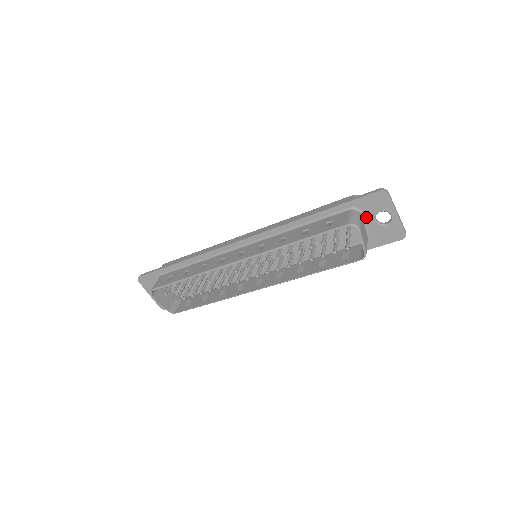
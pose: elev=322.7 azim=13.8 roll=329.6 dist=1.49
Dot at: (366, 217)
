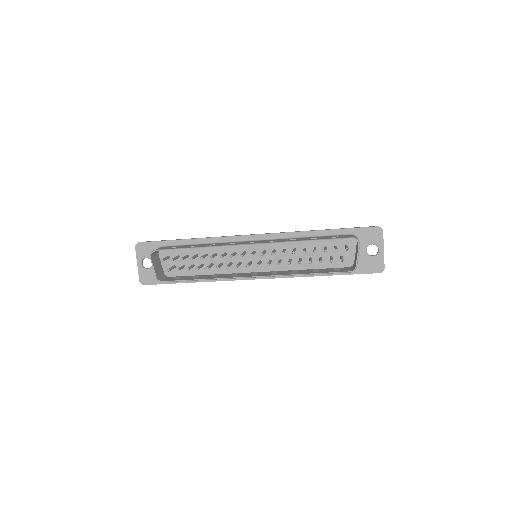
Dot at: (360, 245)
